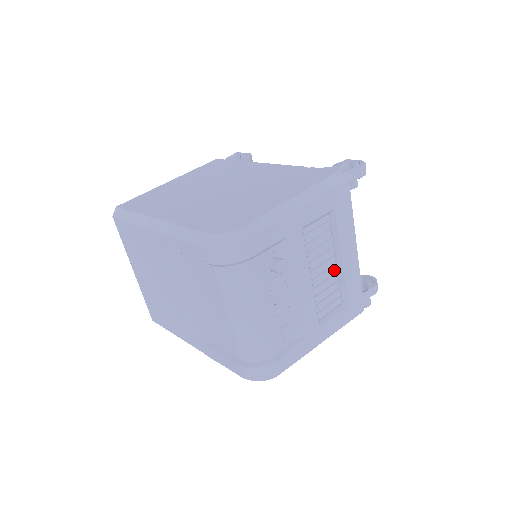
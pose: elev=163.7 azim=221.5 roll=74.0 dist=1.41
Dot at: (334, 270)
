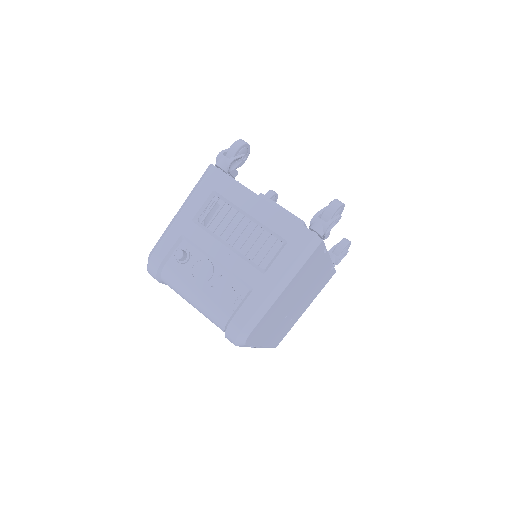
Dot at: occluded
